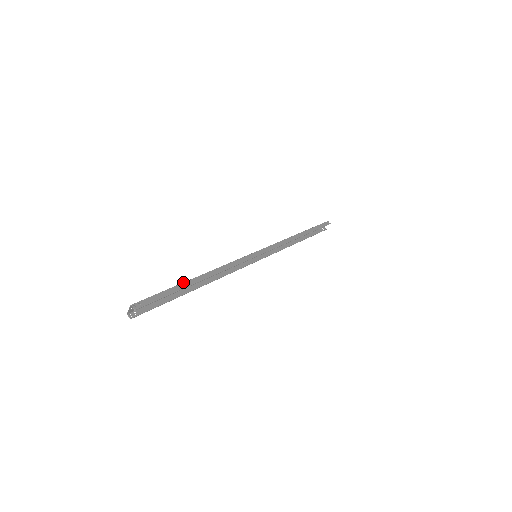
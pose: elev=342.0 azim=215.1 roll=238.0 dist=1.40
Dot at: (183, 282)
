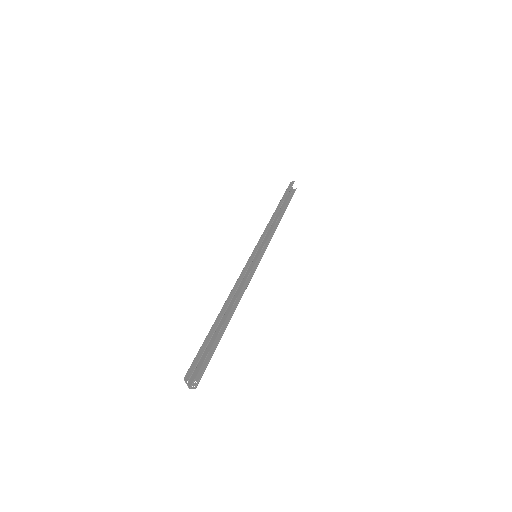
Dot at: (212, 325)
